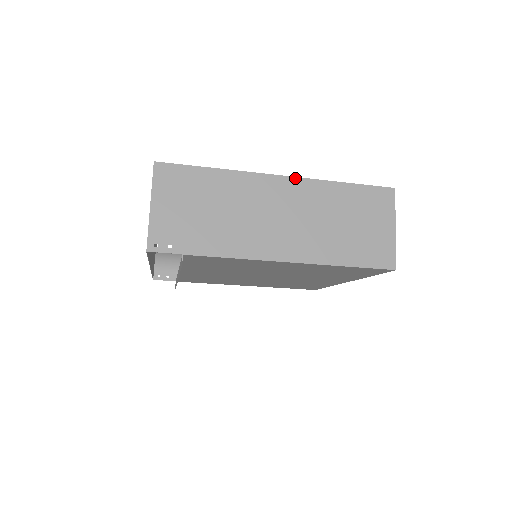
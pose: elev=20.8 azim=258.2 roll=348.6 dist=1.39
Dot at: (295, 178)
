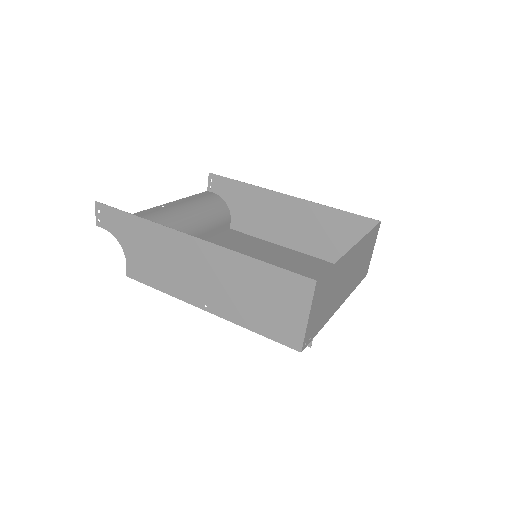
Dot at: (358, 243)
